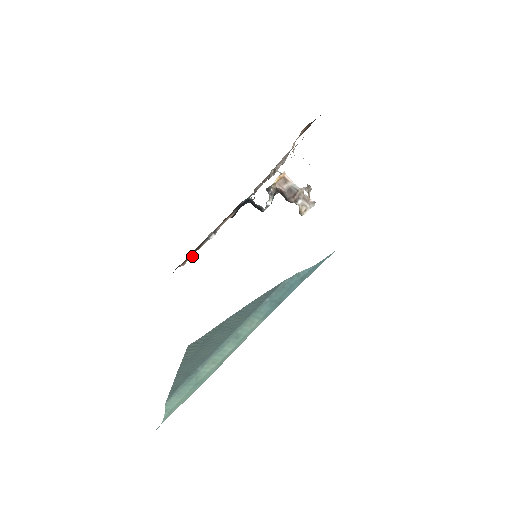
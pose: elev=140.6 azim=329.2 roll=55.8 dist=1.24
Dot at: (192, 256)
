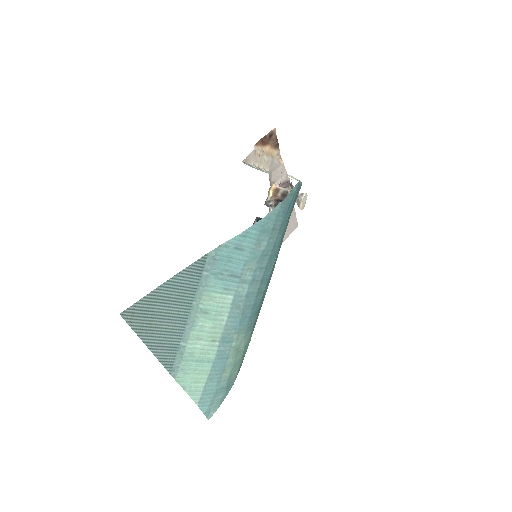
Dot at: occluded
